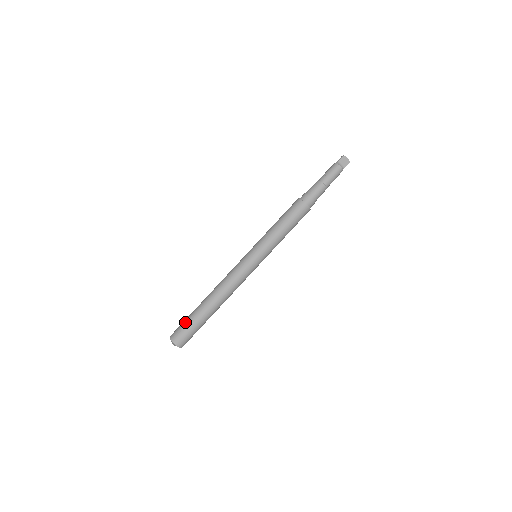
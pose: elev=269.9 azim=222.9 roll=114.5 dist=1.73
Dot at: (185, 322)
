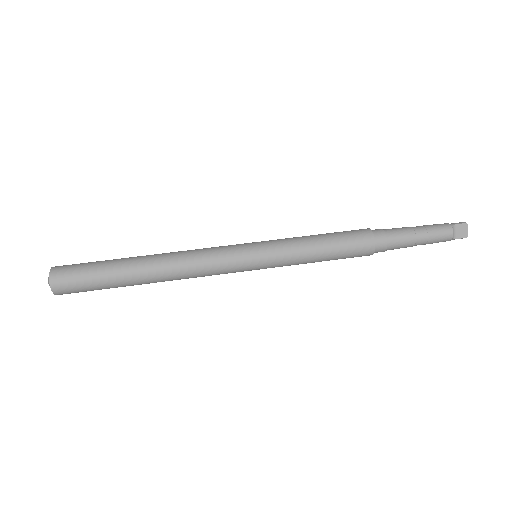
Dot at: (90, 264)
